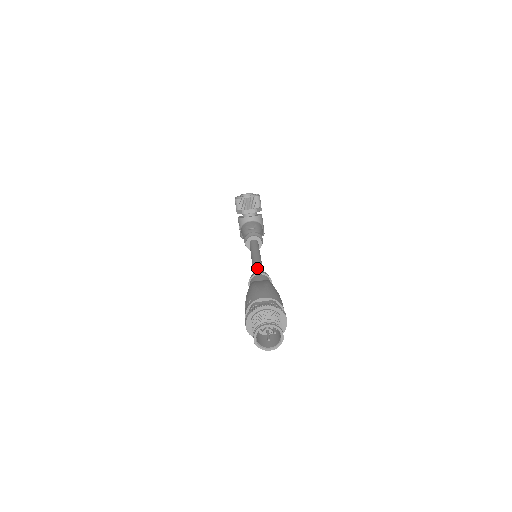
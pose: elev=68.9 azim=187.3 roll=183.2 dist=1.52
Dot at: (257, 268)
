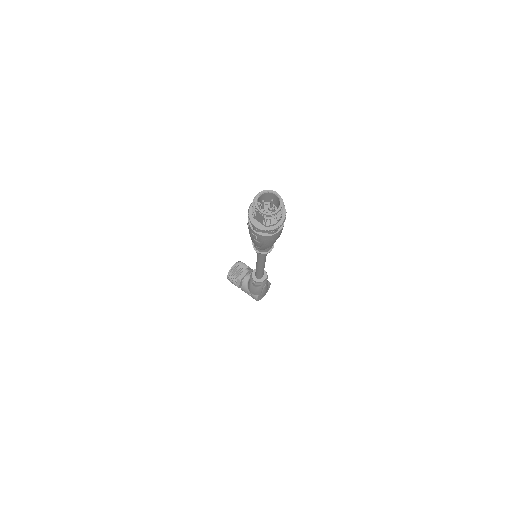
Dot at: occluded
